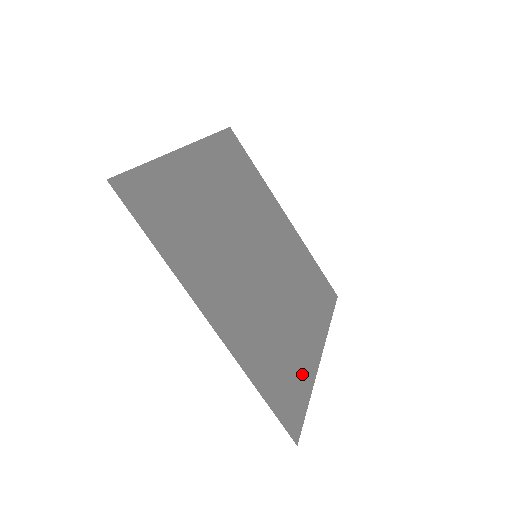
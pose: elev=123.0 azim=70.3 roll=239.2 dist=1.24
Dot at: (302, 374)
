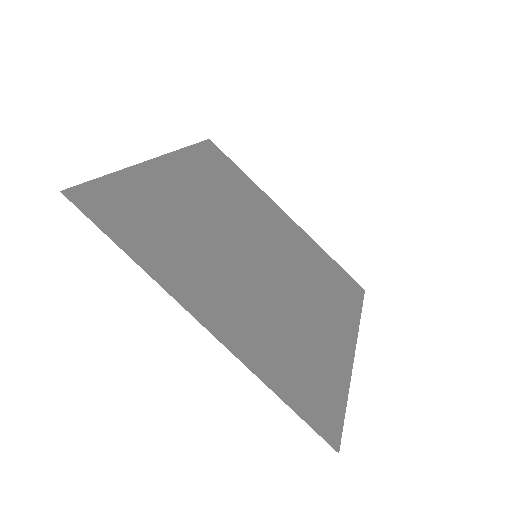
Dot at: (333, 373)
